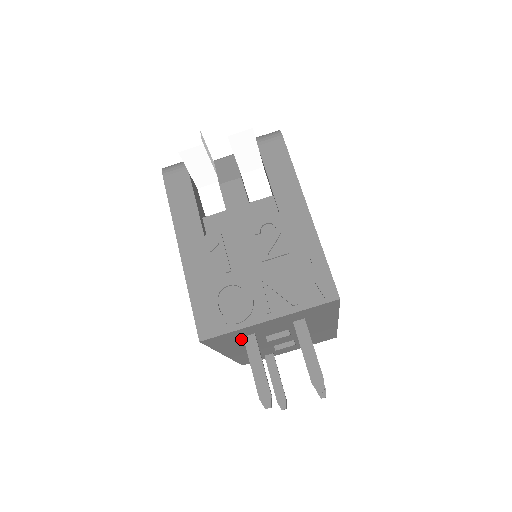
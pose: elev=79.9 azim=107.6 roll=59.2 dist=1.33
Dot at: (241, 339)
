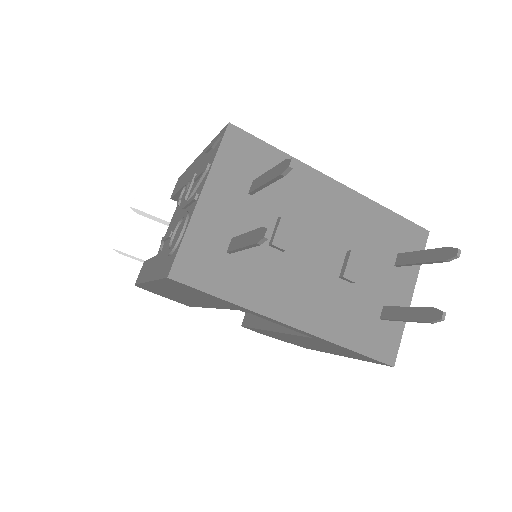
Dot at: (235, 262)
